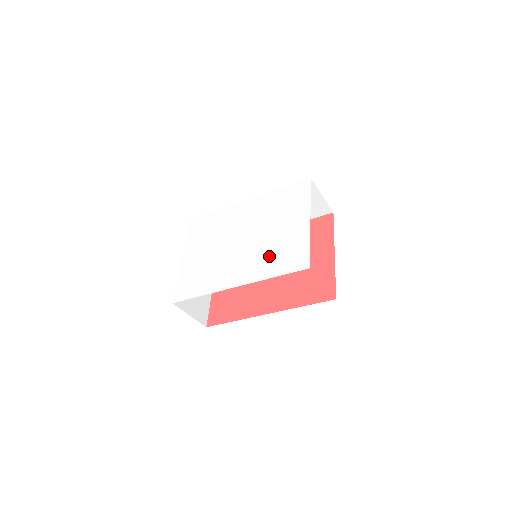
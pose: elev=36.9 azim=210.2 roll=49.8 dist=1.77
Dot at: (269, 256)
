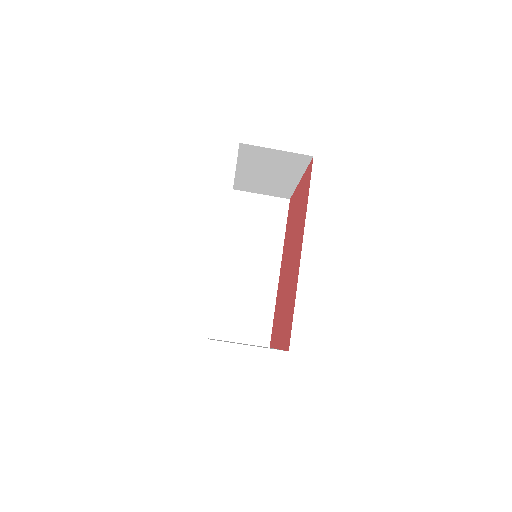
Dot at: occluded
